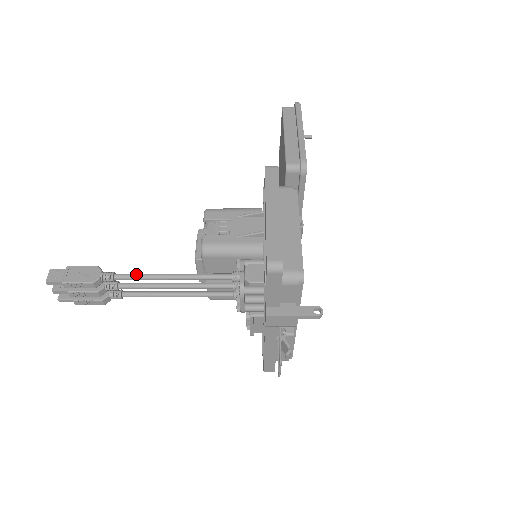
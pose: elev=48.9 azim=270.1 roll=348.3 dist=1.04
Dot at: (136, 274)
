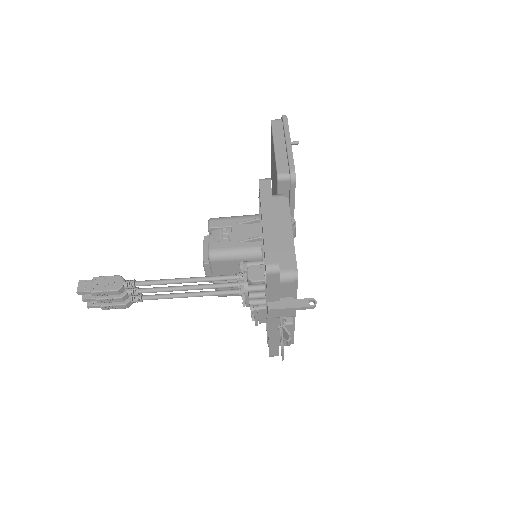
Dot at: (154, 280)
